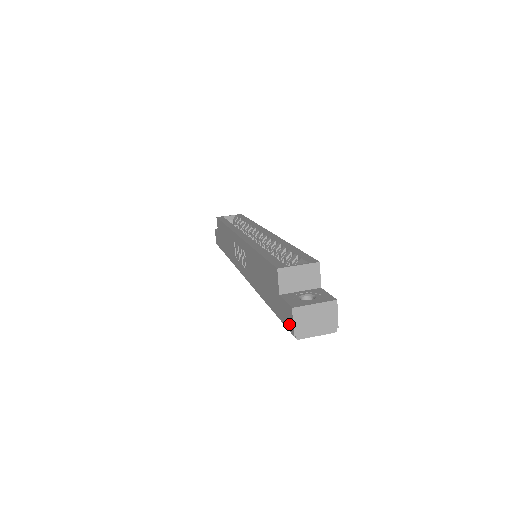
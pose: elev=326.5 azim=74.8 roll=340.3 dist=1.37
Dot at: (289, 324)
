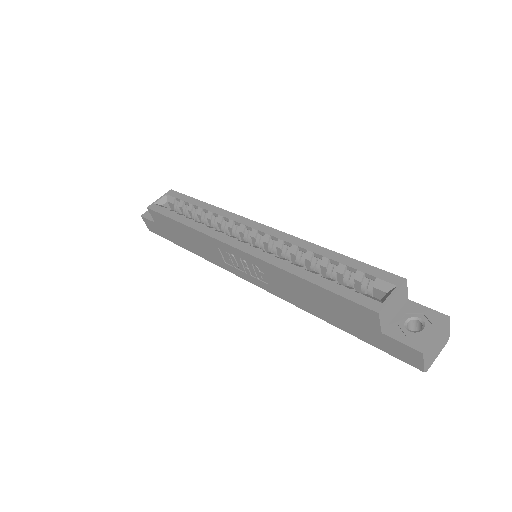
Dot at: (411, 361)
